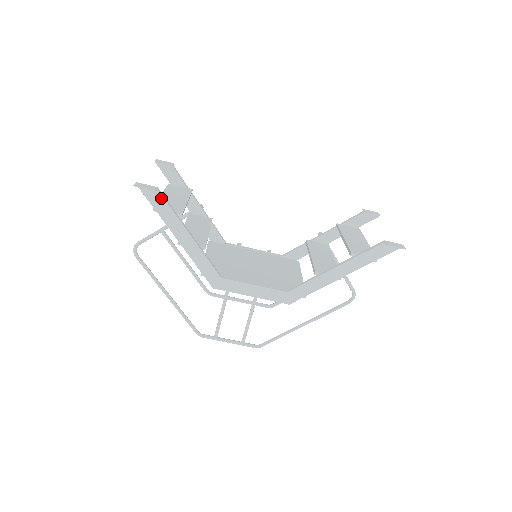
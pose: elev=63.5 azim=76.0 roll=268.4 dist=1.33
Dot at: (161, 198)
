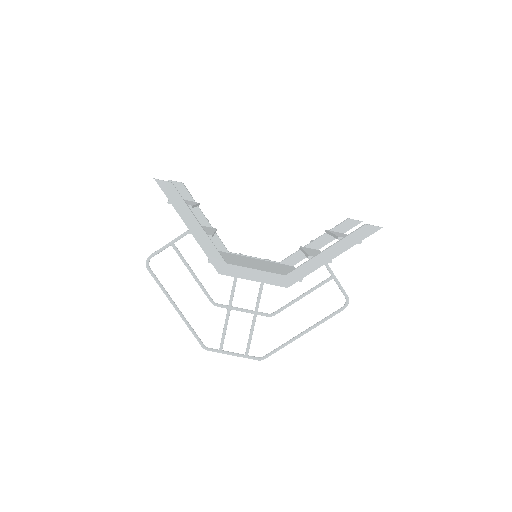
Dot at: (175, 191)
